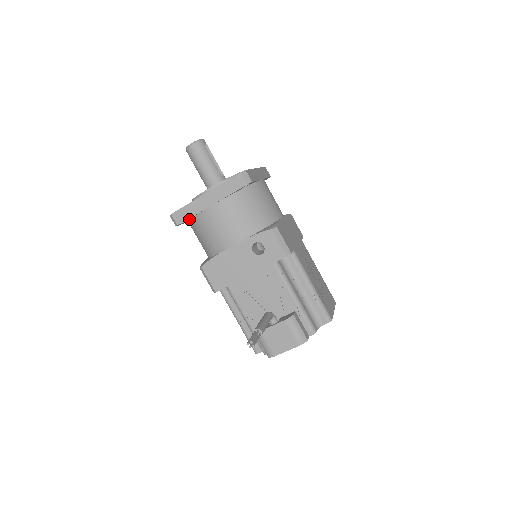
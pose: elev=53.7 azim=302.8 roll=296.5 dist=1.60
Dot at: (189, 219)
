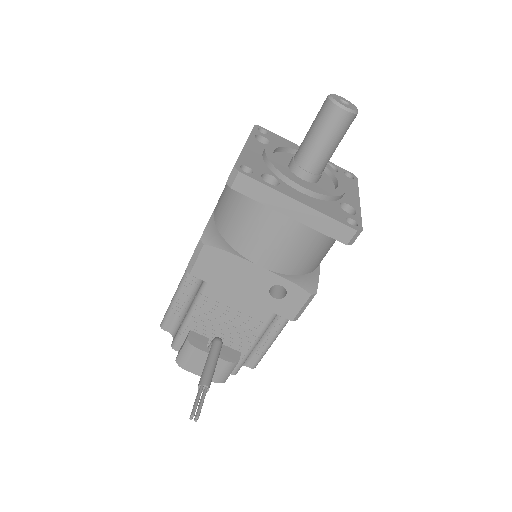
Dot at: occluded
